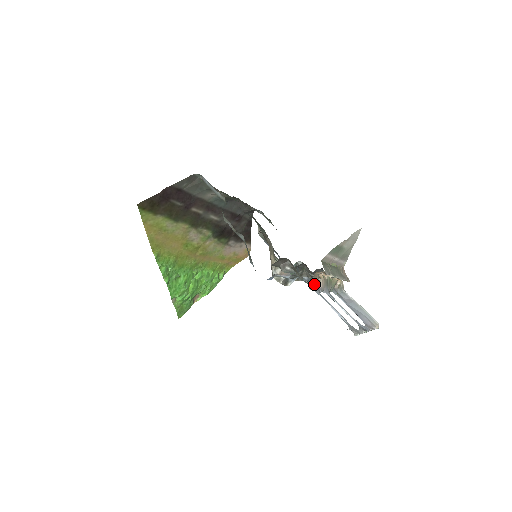
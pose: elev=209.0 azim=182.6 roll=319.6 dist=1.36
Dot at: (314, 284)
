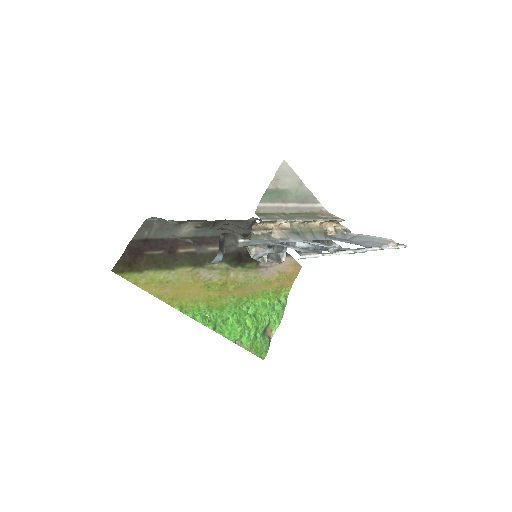
Dot at: (262, 238)
